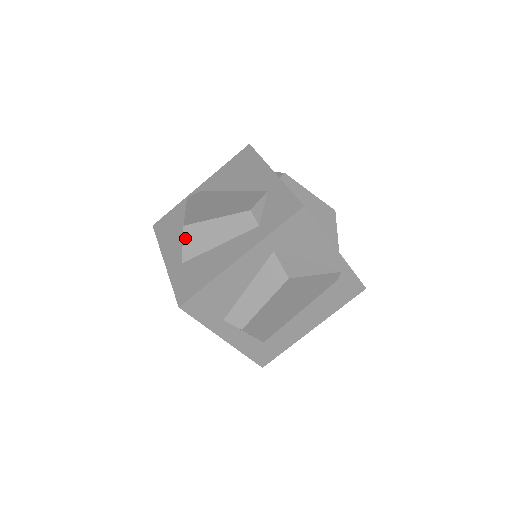
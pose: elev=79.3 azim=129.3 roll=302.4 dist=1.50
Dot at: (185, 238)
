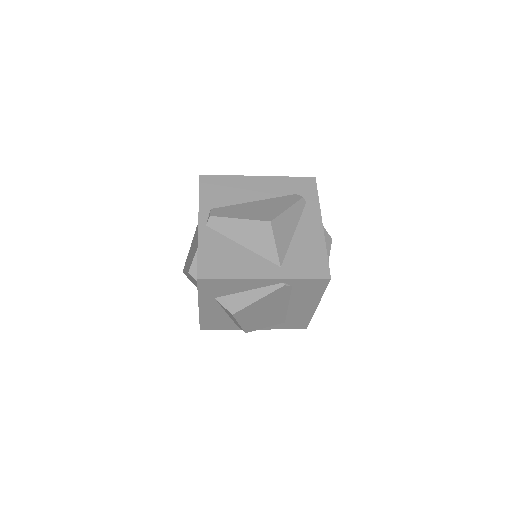
Dot at: (189, 279)
